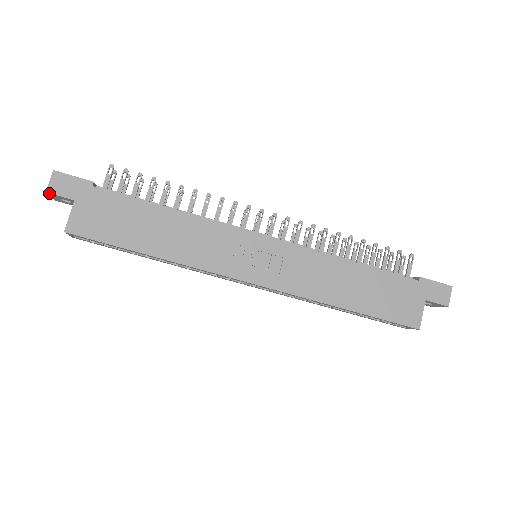
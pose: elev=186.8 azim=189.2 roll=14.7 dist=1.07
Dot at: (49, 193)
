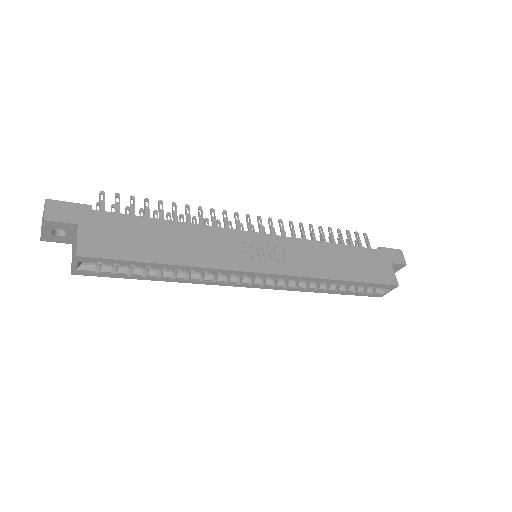
Dot at: (47, 221)
